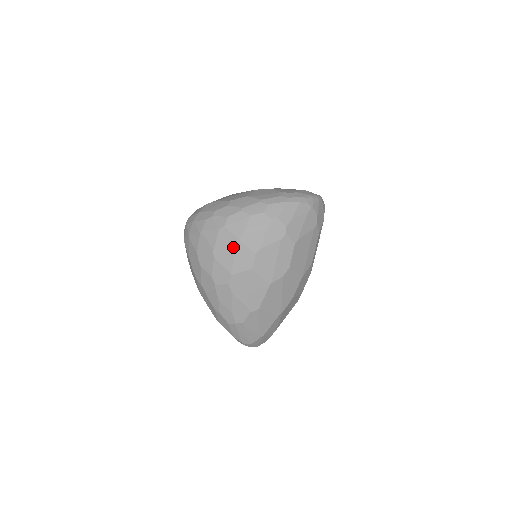
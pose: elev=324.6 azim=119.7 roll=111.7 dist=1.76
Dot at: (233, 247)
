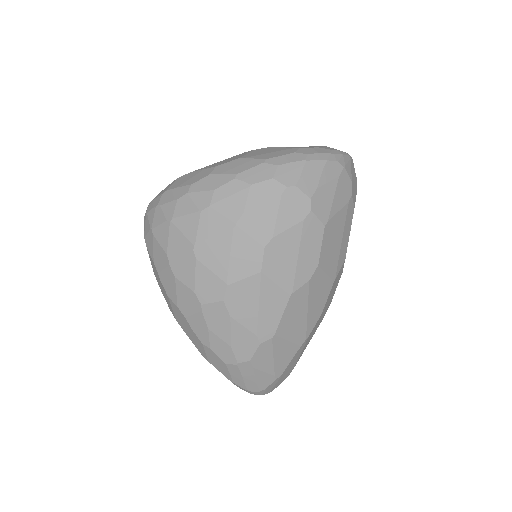
Dot at: (227, 239)
